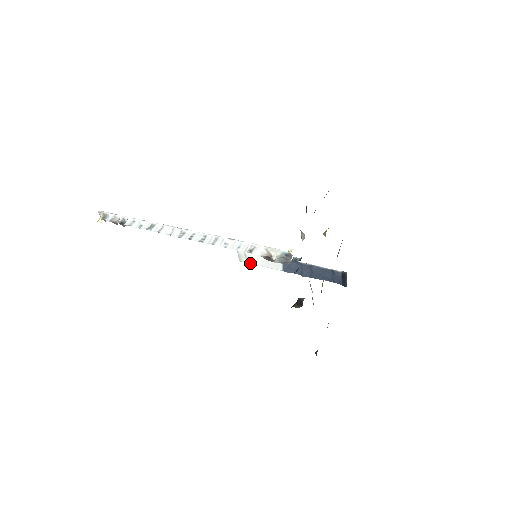
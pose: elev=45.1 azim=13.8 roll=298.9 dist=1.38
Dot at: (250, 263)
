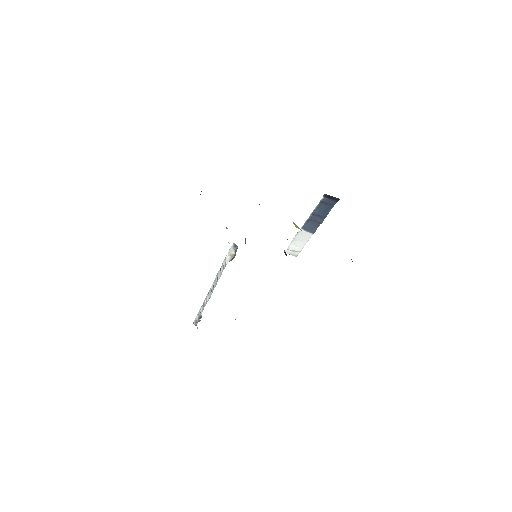
Dot at: (300, 251)
